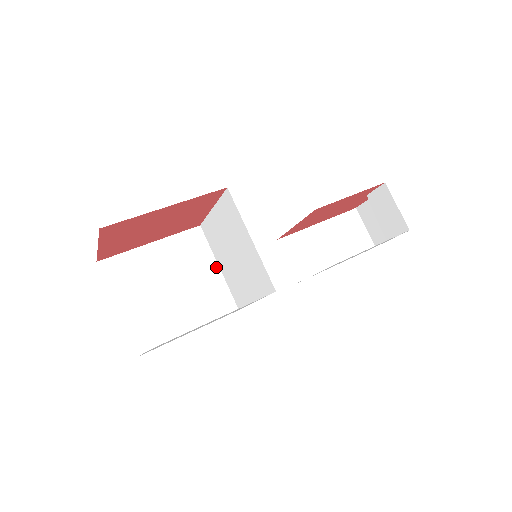
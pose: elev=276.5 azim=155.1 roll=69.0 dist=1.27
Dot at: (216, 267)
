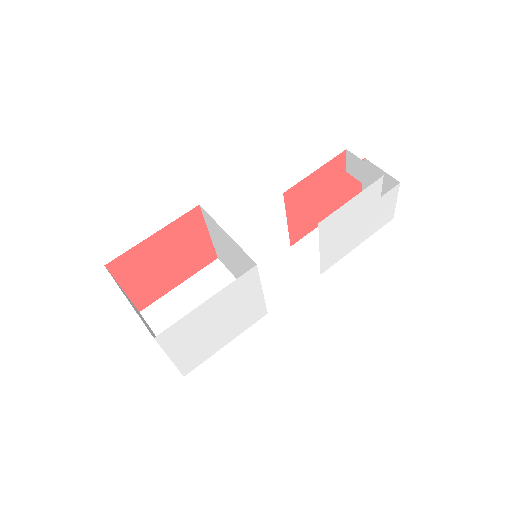
Dot at: occluded
